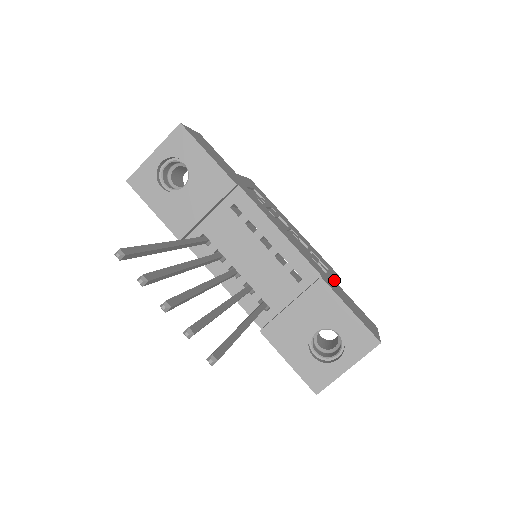
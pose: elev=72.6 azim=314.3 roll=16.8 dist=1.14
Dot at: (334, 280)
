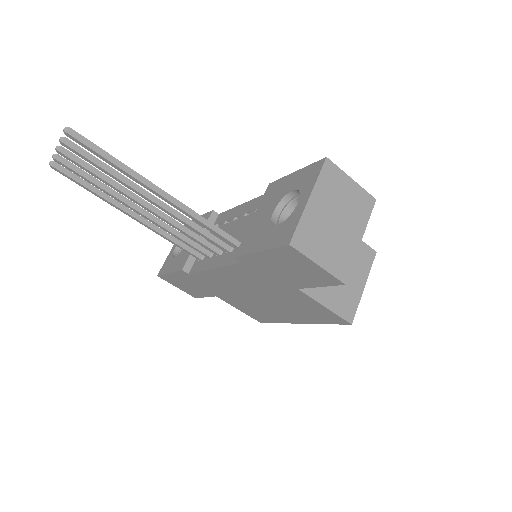
Dot at: occluded
